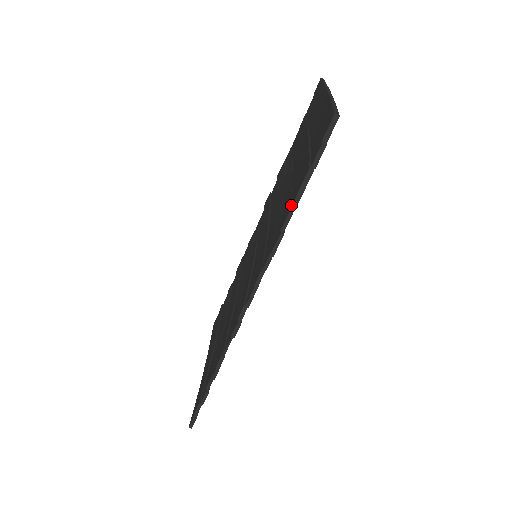
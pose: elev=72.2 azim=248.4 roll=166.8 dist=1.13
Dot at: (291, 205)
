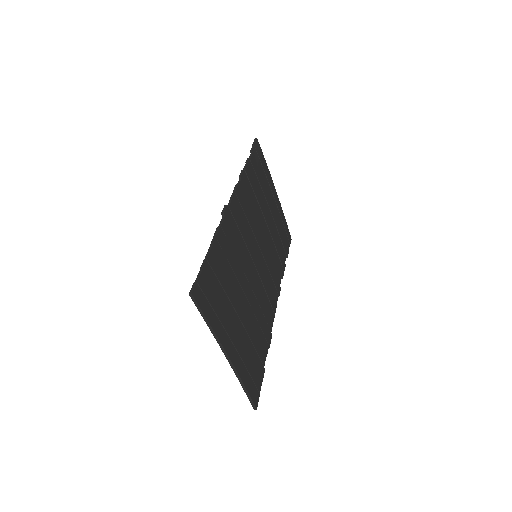
Dot at: occluded
